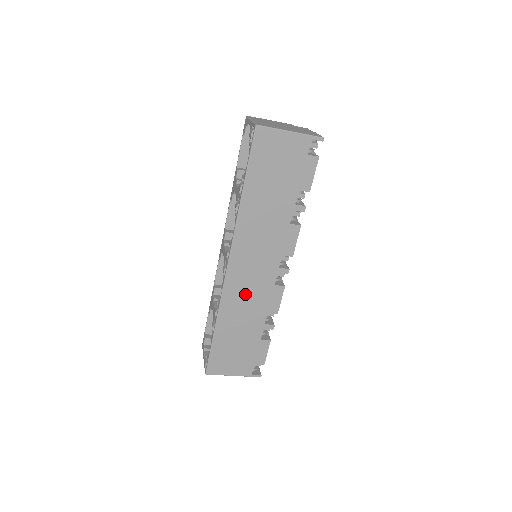
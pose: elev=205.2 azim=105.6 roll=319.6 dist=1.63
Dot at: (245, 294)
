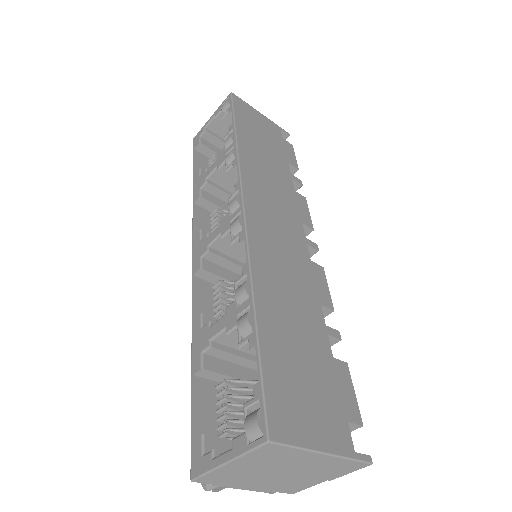
Dot at: (280, 260)
